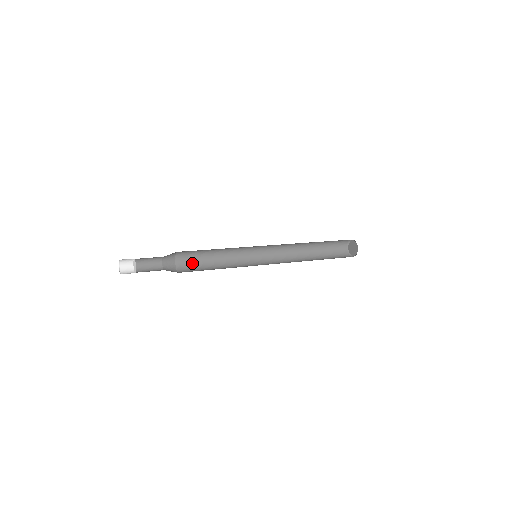
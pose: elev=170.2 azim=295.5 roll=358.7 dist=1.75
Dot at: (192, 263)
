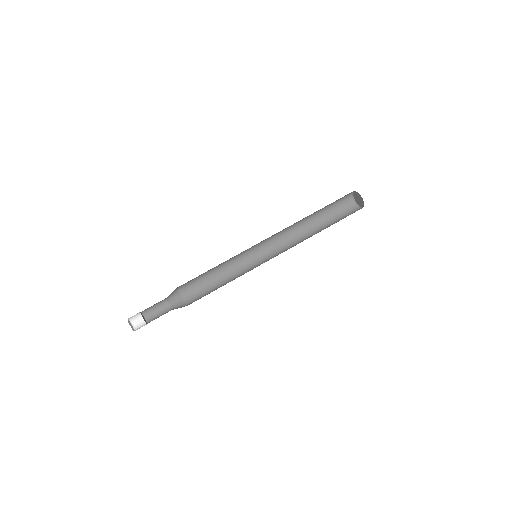
Dot at: (193, 280)
